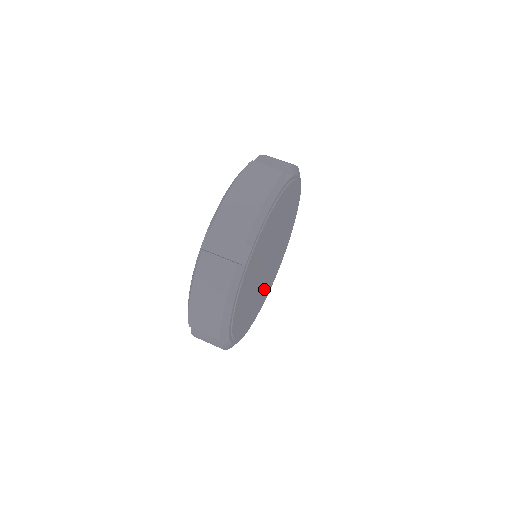
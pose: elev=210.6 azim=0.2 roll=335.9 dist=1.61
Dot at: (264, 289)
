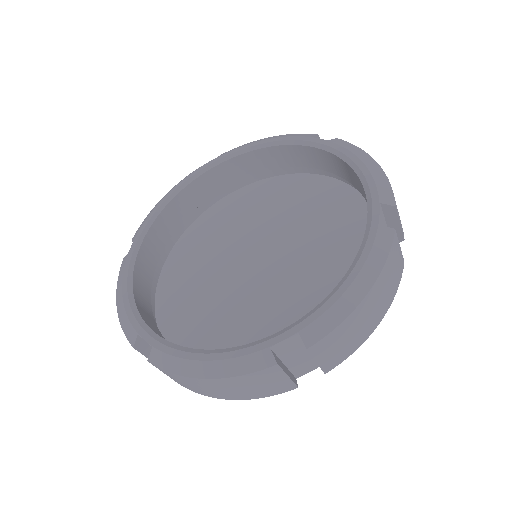
Dot at: occluded
